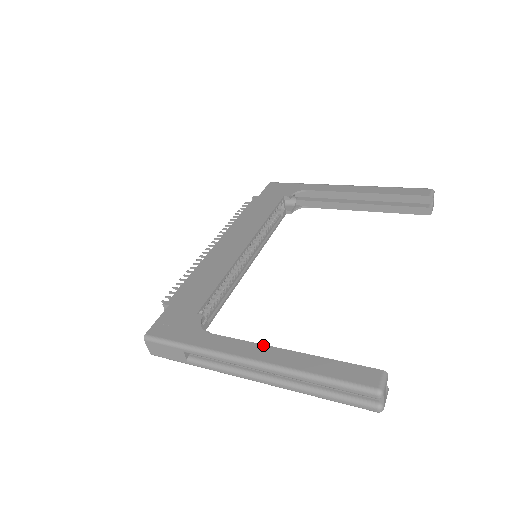
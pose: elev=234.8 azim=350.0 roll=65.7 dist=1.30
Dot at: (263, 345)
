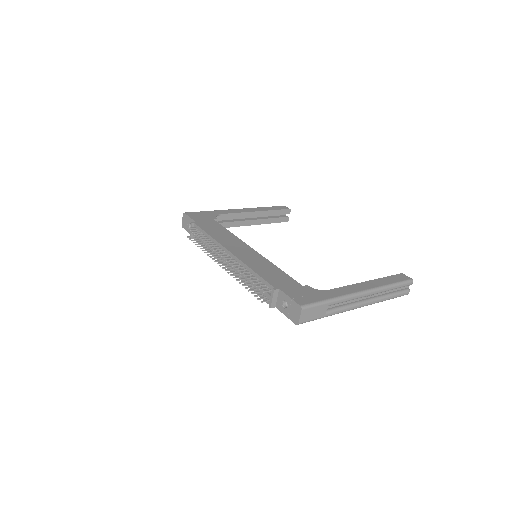
Dot at: (357, 284)
